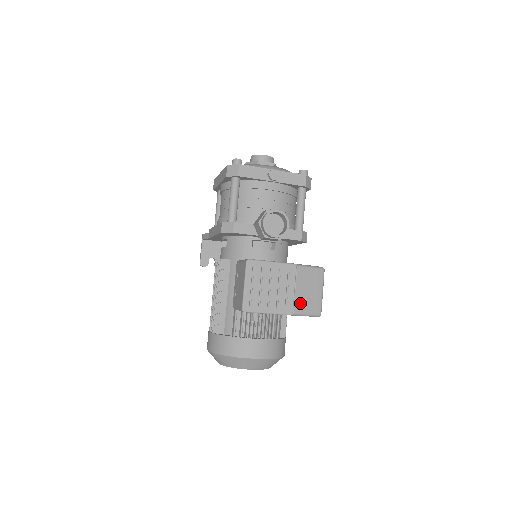
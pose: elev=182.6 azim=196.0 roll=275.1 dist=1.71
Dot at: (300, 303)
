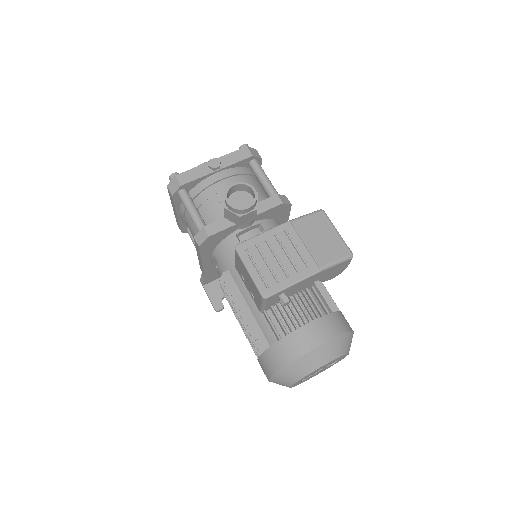
Dot at: (320, 254)
